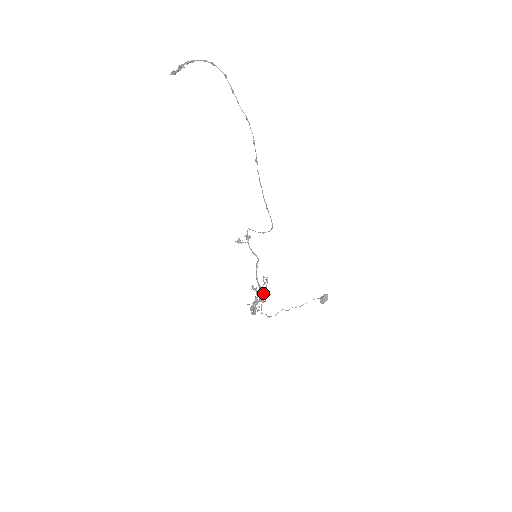
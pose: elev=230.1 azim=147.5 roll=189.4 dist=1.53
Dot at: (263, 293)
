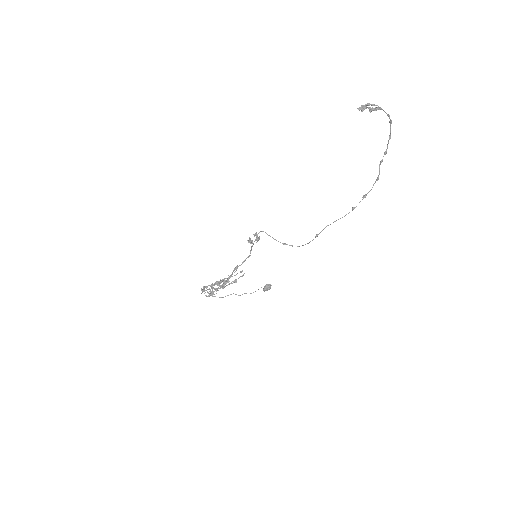
Dot at: occluded
